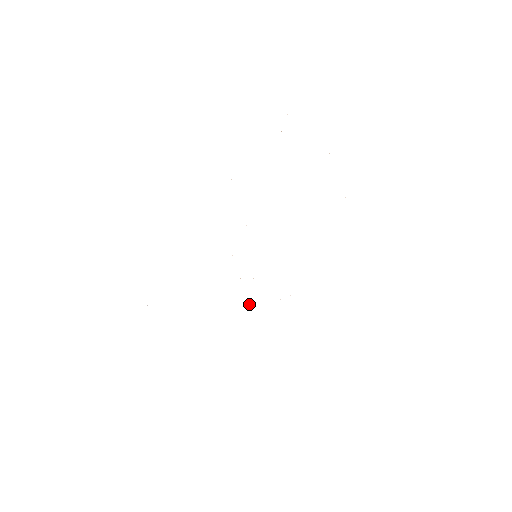
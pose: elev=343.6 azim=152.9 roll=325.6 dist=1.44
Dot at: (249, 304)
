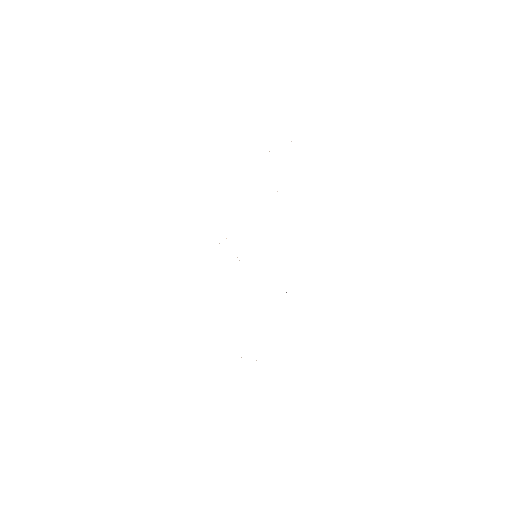
Dot at: occluded
